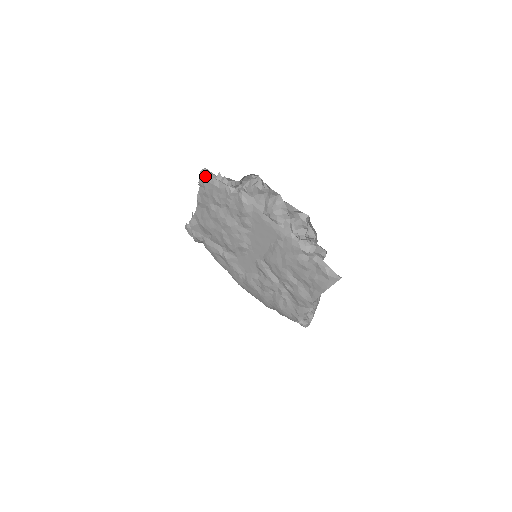
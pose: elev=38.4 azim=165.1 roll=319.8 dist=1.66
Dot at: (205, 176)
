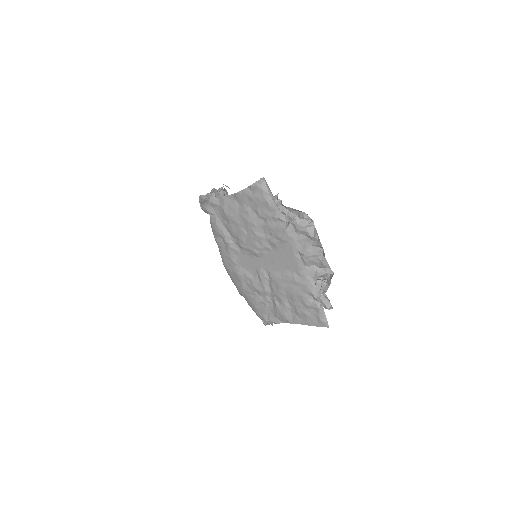
Dot at: (262, 187)
